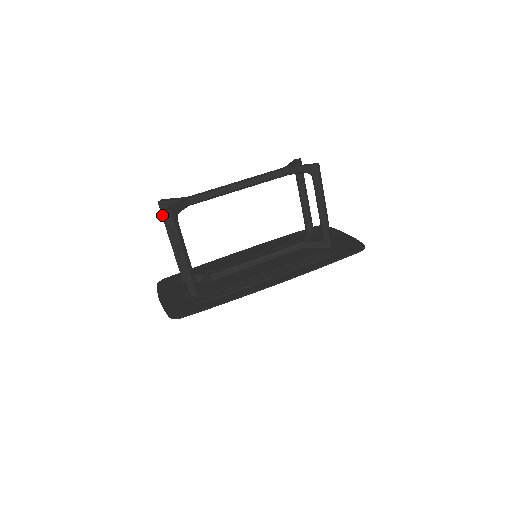
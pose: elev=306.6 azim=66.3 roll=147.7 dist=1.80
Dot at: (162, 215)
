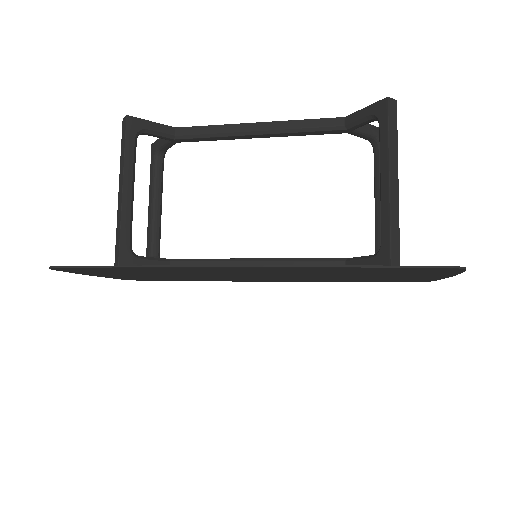
Dot at: (151, 163)
